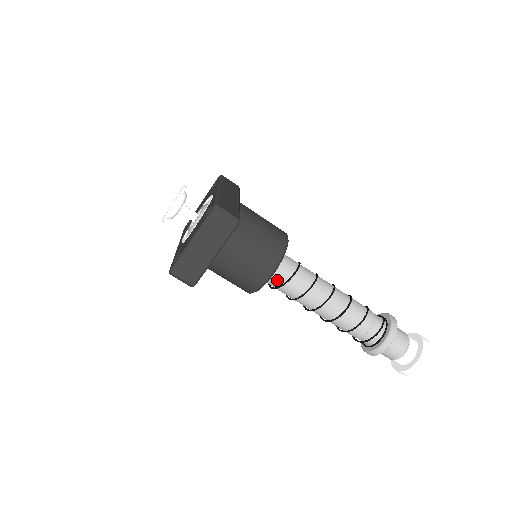
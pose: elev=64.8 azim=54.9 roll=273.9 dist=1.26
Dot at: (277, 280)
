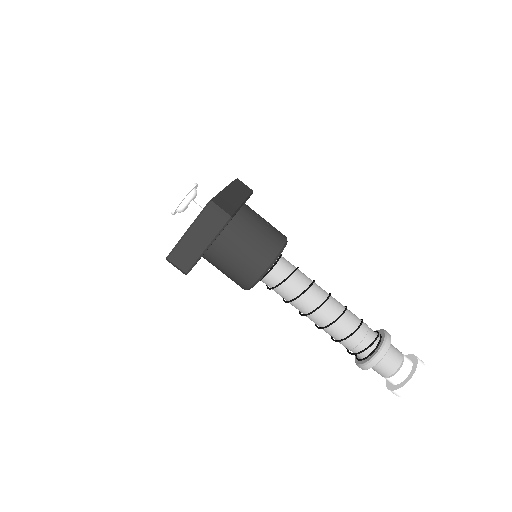
Dot at: (272, 281)
